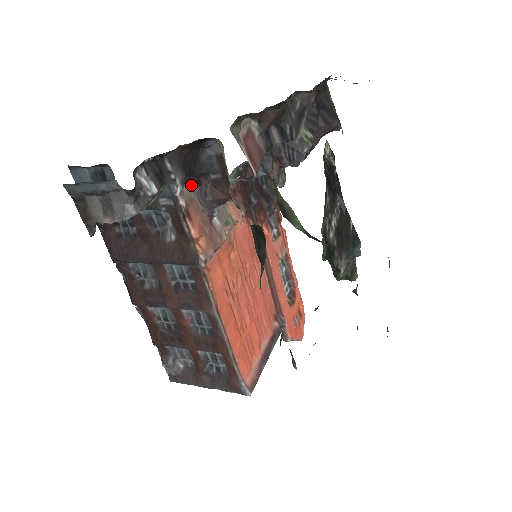
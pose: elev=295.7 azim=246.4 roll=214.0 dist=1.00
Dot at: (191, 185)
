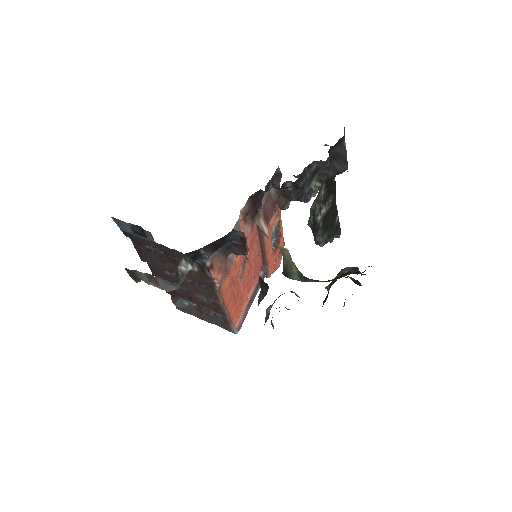
Dot at: occluded
